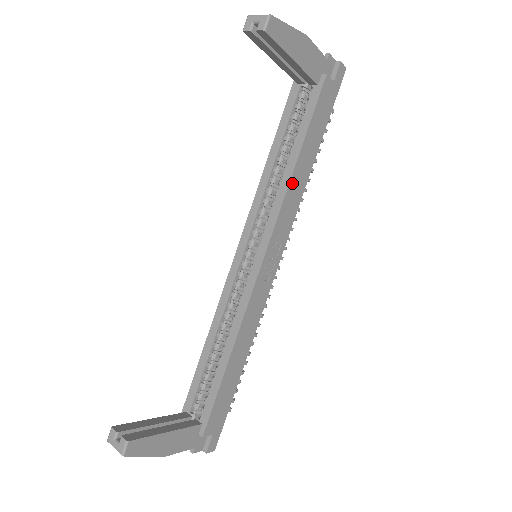
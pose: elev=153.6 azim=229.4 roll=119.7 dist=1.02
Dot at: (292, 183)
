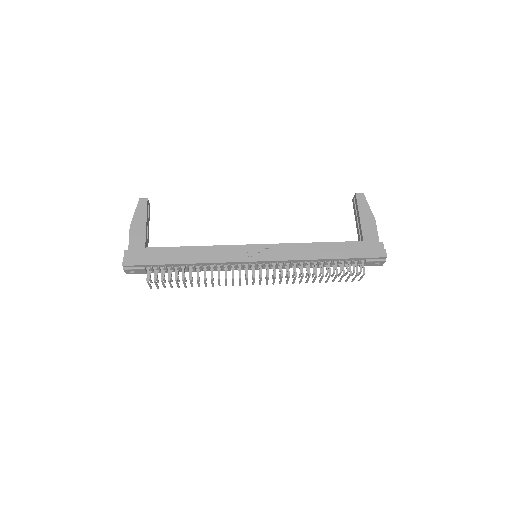
Dot at: (306, 246)
